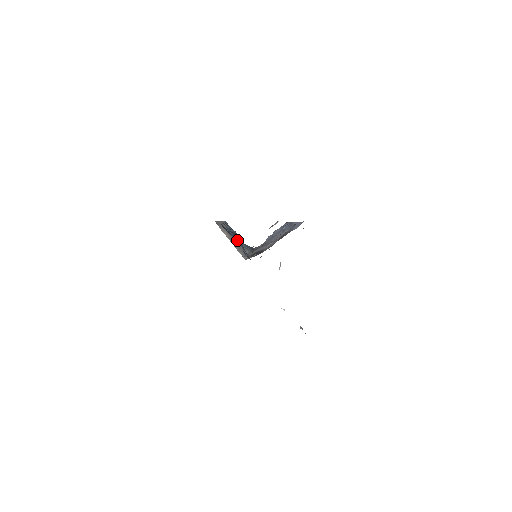
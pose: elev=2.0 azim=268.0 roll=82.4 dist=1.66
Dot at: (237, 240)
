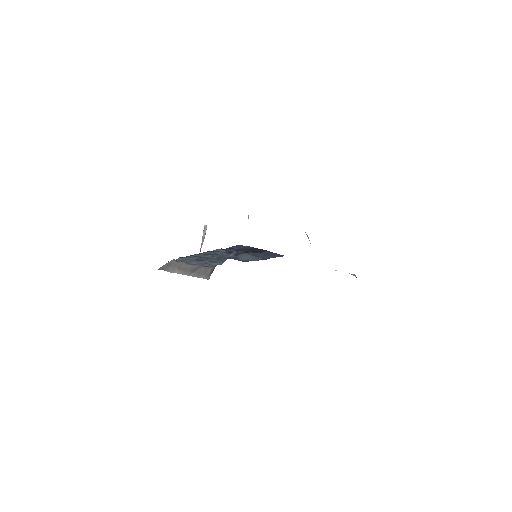
Dot at: (233, 256)
